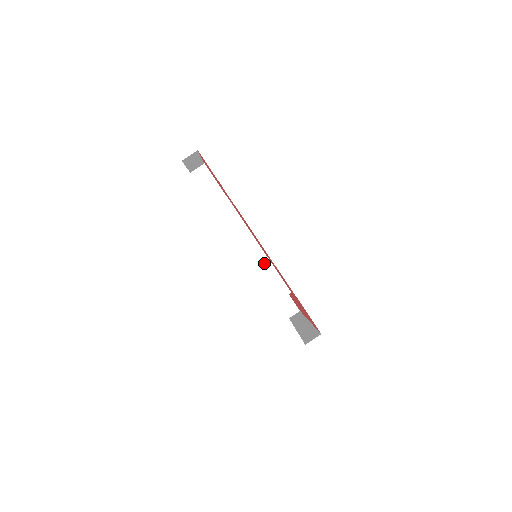
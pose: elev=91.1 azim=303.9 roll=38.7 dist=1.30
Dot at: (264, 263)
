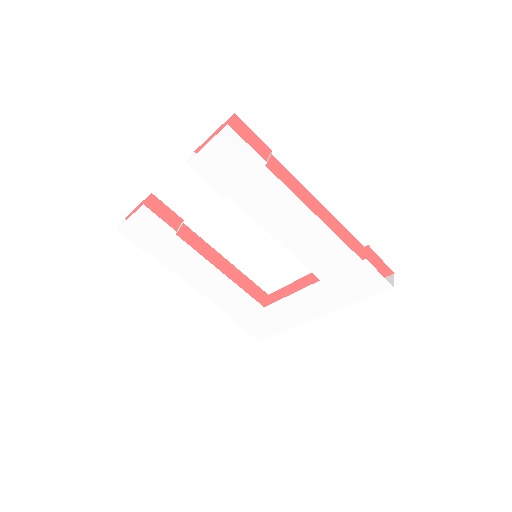
Dot at: occluded
